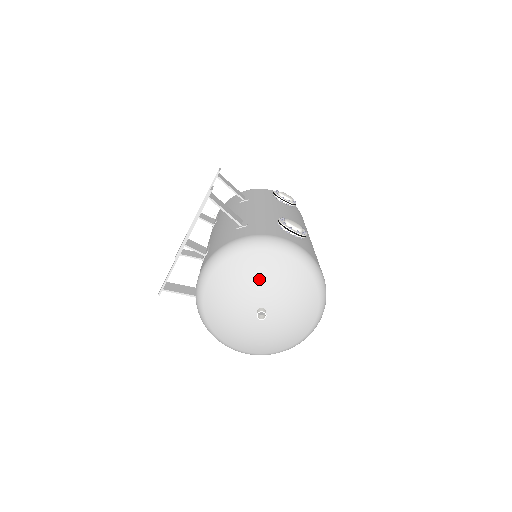
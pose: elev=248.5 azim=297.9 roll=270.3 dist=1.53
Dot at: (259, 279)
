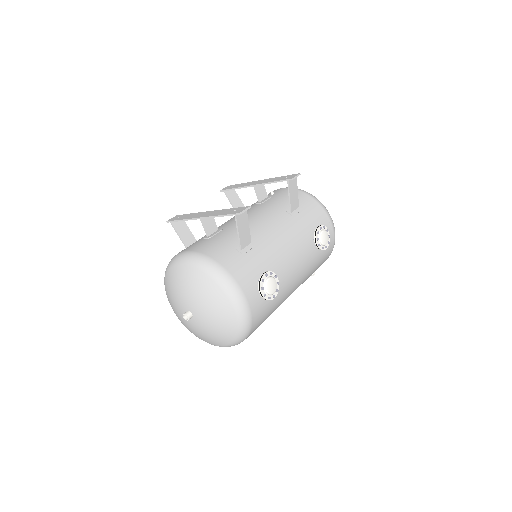
Dot at: (203, 301)
